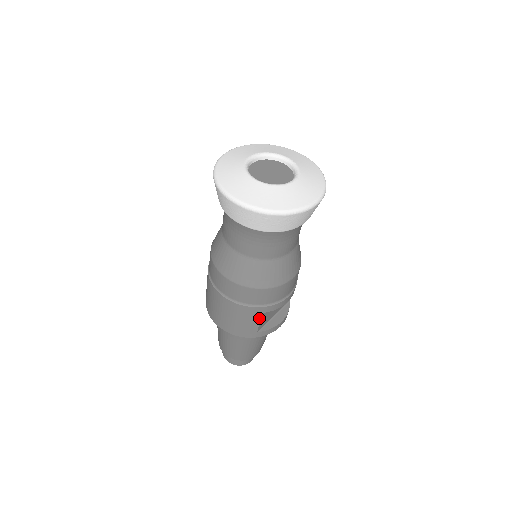
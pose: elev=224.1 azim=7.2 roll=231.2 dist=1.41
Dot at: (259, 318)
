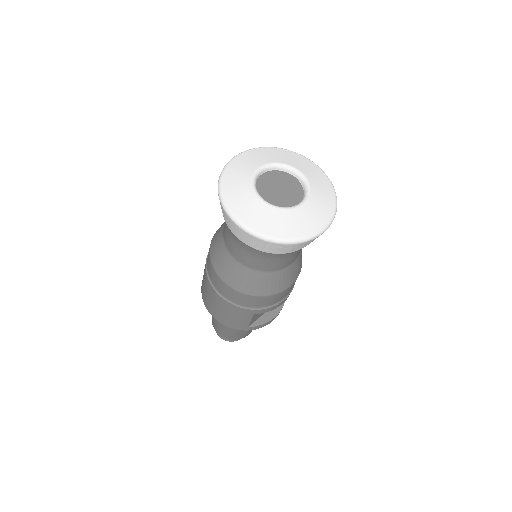
Dot at: (251, 317)
